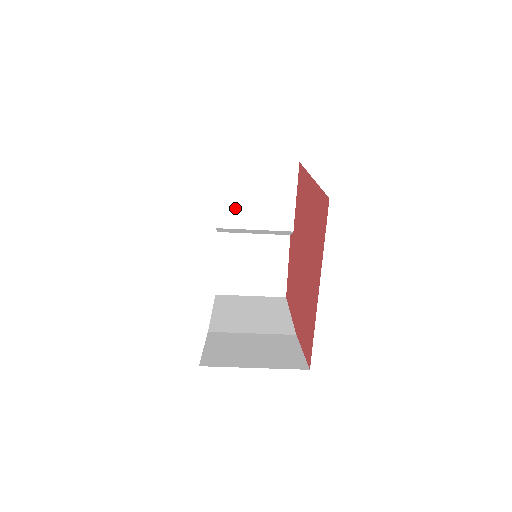
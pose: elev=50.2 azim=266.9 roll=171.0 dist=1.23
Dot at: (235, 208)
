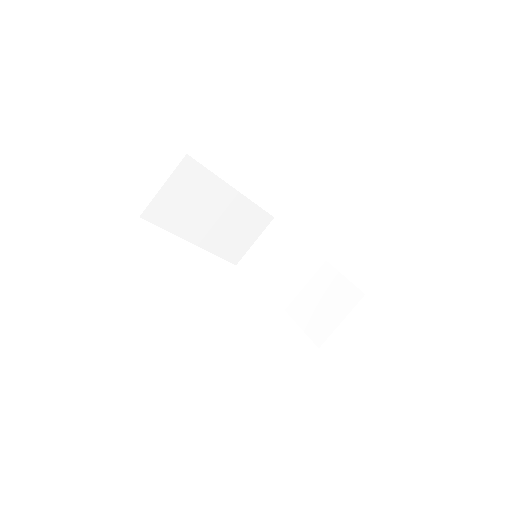
Dot at: (268, 277)
